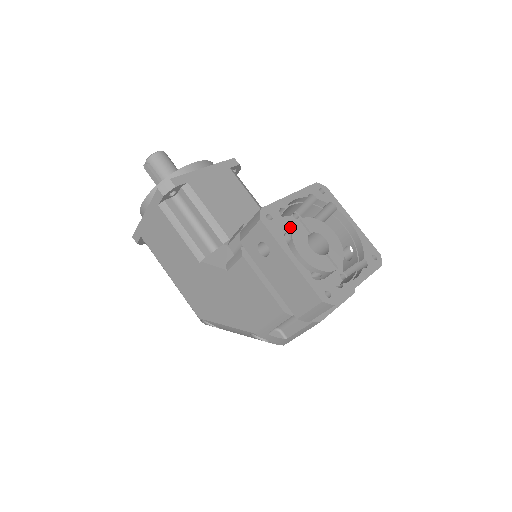
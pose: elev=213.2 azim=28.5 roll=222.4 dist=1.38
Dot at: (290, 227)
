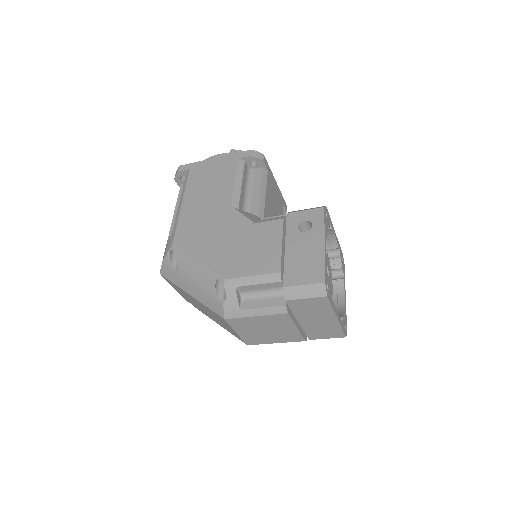
Dot at: occluded
